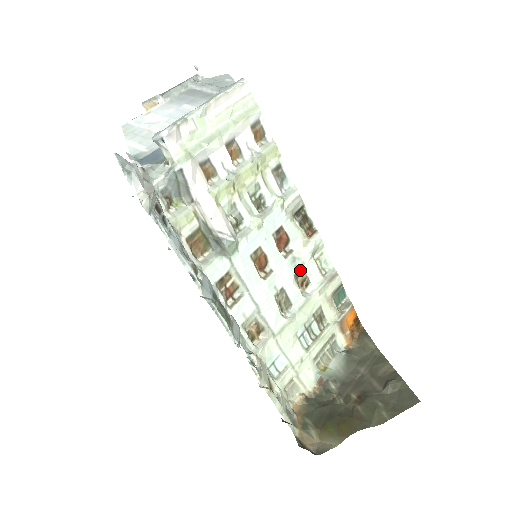
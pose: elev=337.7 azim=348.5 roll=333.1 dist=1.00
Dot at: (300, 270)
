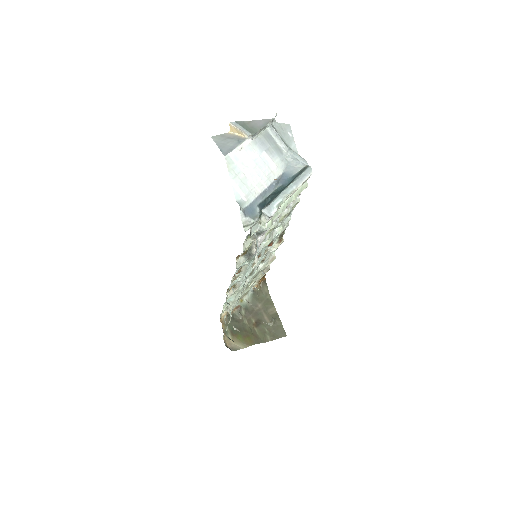
Dot at: (264, 257)
